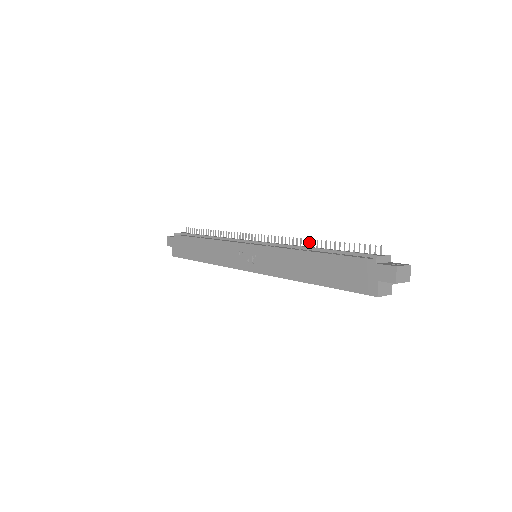
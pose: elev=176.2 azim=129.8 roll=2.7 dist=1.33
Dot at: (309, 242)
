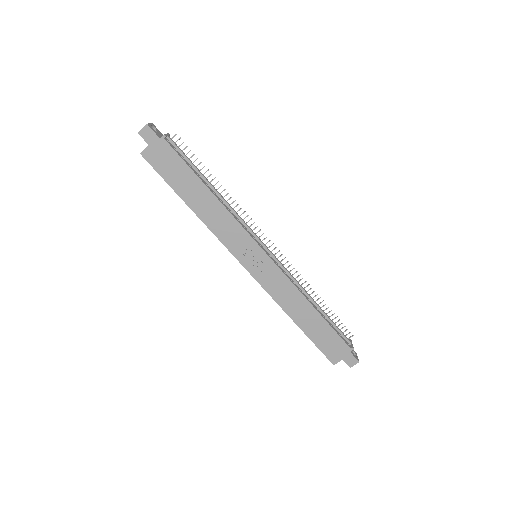
Dot at: (310, 289)
